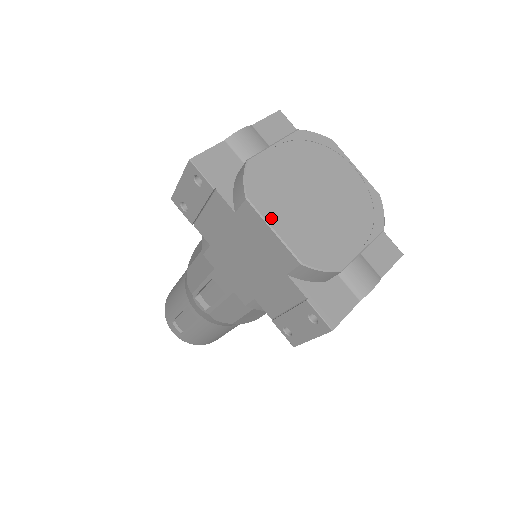
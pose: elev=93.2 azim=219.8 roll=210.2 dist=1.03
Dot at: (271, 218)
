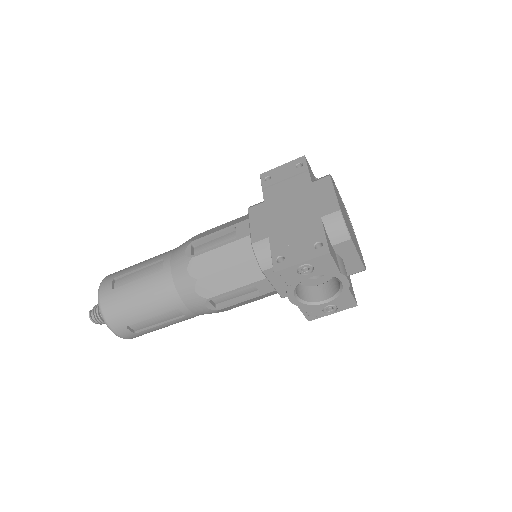
Dot at: occluded
